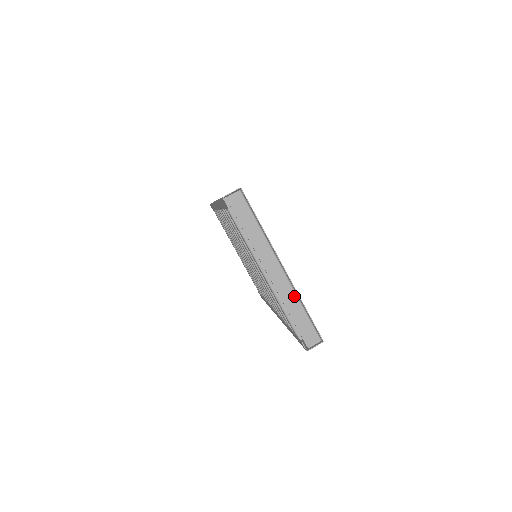
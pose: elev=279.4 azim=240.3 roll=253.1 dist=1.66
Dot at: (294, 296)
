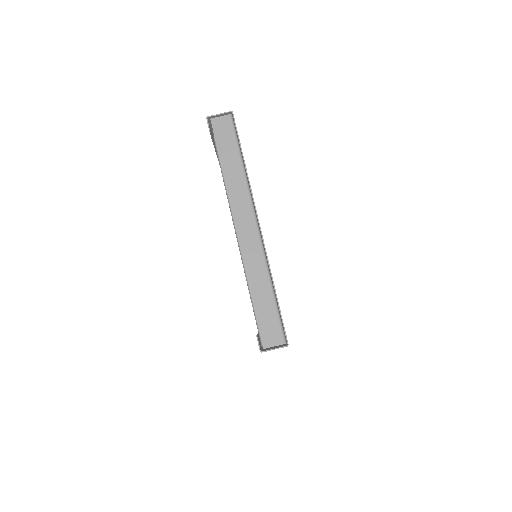
Dot at: (263, 267)
